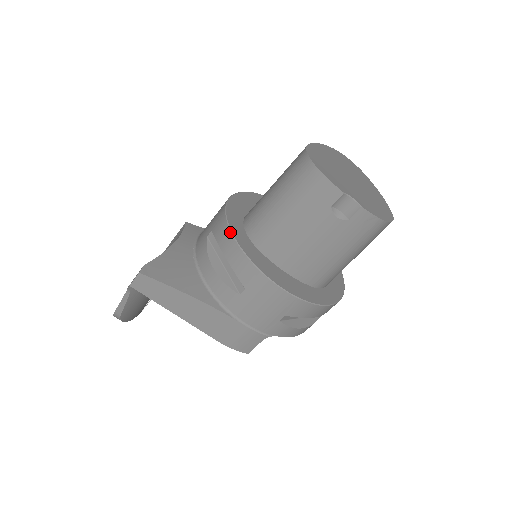
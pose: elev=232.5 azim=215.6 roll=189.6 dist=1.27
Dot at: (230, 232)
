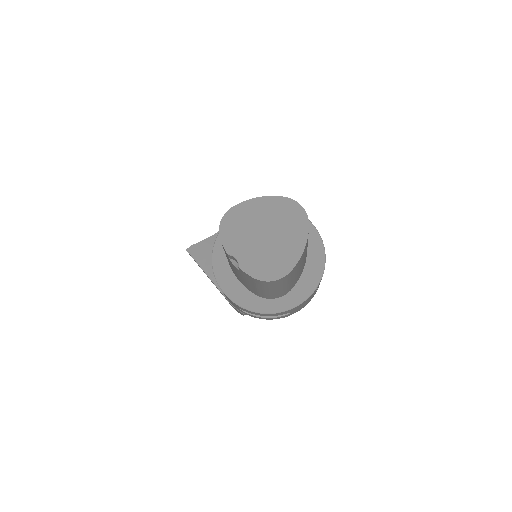
Dot at: (214, 245)
